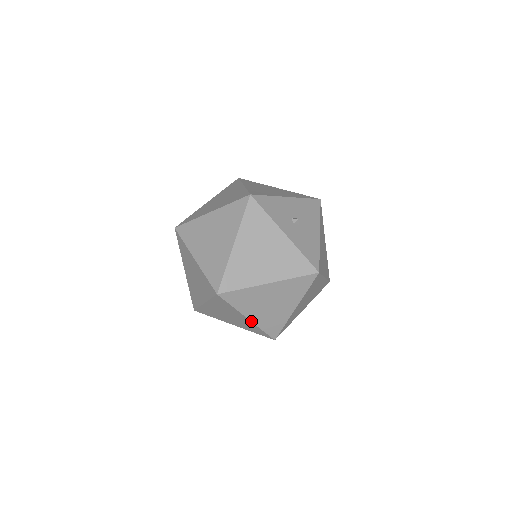
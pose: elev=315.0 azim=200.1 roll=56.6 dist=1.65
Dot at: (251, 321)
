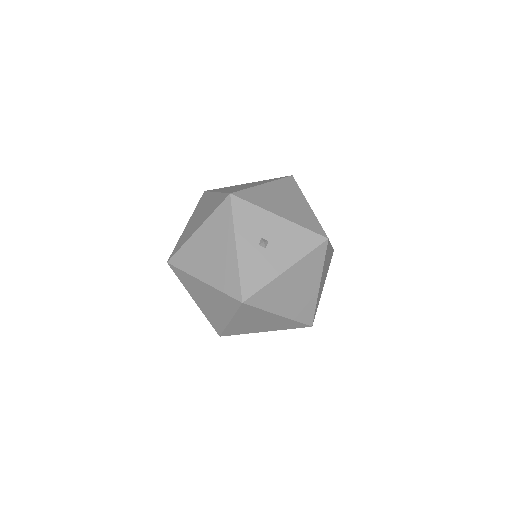
Dot at: (197, 305)
